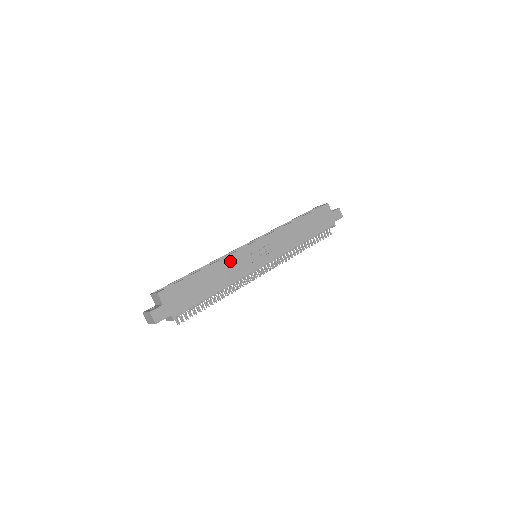
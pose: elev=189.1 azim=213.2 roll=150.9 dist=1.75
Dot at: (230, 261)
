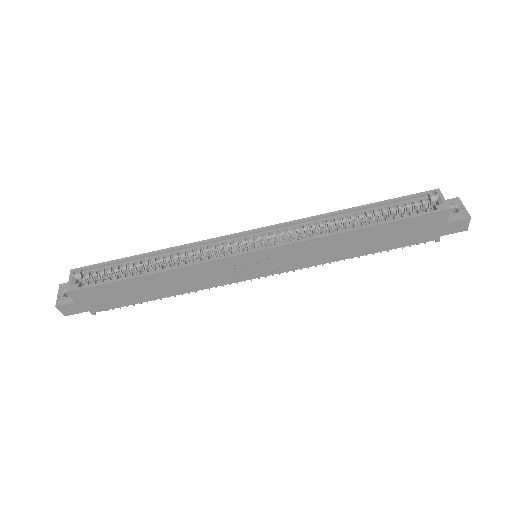
Dot at: (197, 270)
